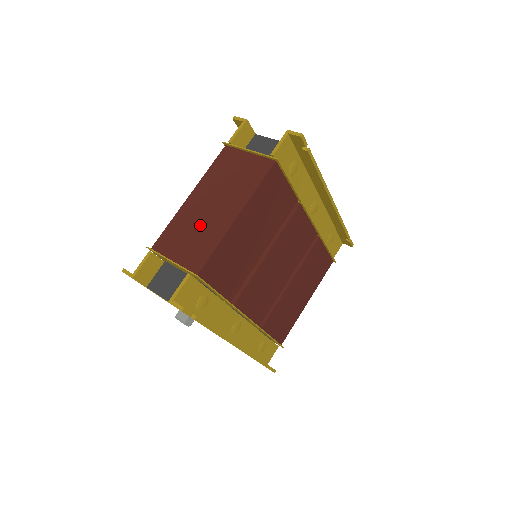
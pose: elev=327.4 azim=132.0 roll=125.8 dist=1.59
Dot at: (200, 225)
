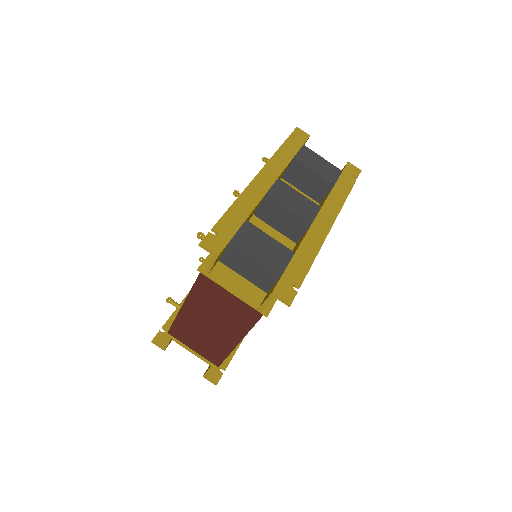
Dot at: (206, 335)
